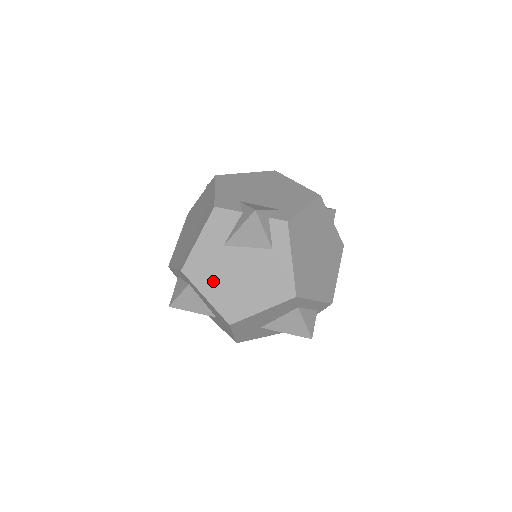
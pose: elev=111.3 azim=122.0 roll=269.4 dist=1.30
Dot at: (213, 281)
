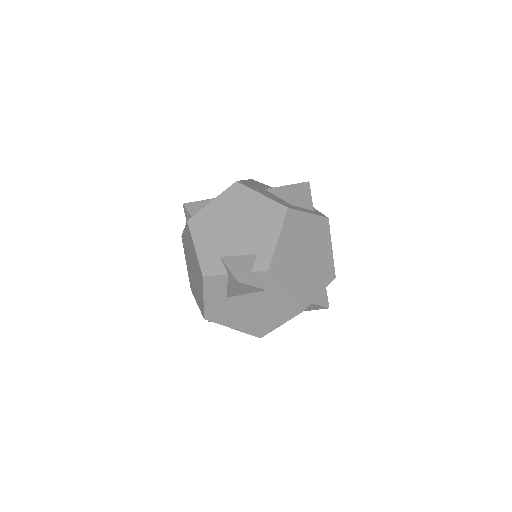
Dot at: (232, 319)
